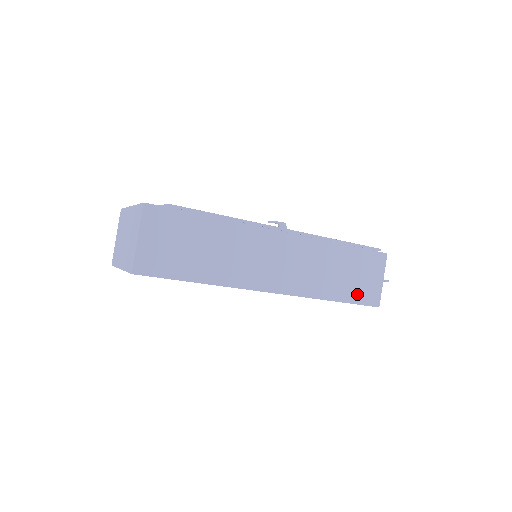
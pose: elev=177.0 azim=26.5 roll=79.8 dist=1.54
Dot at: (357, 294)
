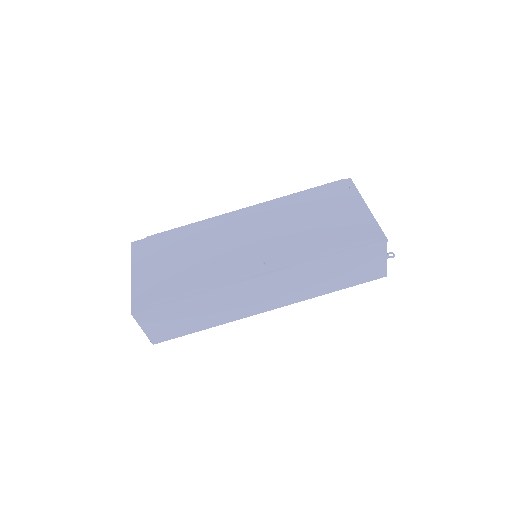
Dot at: (357, 279)
